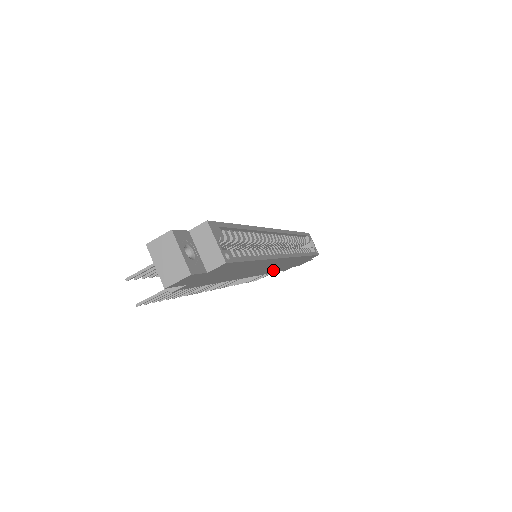
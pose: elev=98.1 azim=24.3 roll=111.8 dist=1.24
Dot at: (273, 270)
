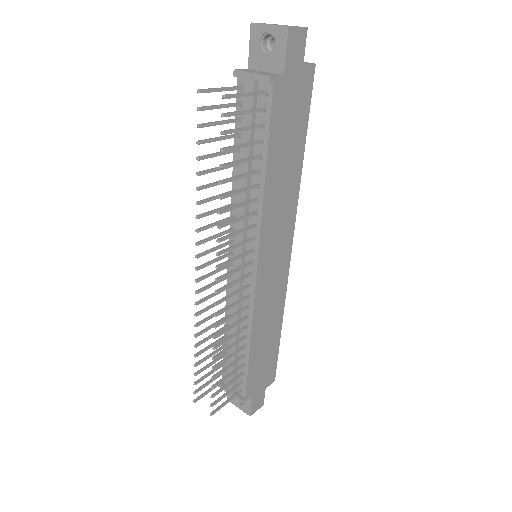
Dot at: (258, 324)
